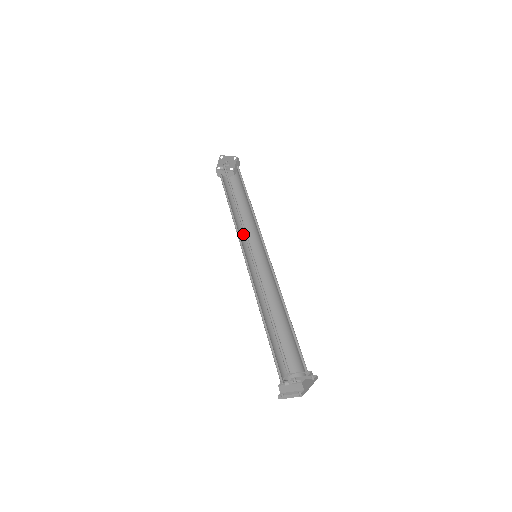
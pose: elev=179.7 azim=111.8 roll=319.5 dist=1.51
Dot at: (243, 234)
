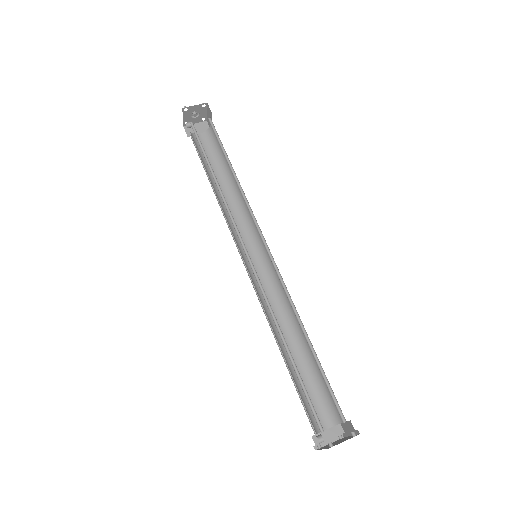
Dot at: (235, 221)
